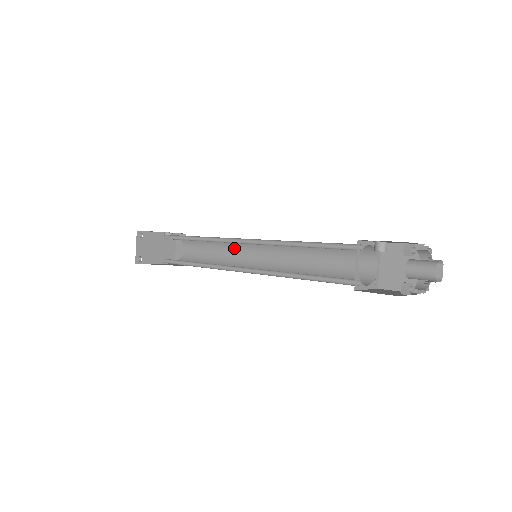
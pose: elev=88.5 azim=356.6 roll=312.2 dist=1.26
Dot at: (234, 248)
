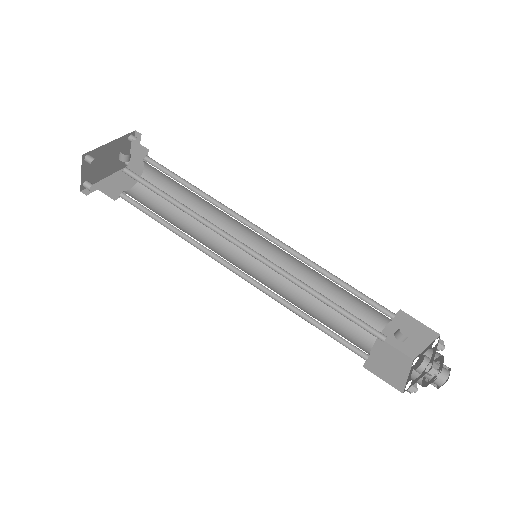
Dot at: (223, 214)
